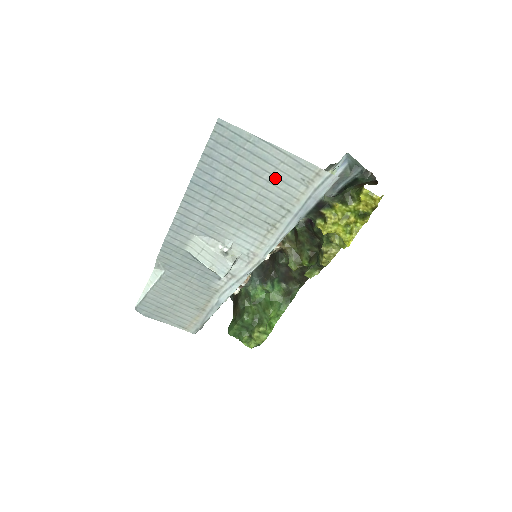
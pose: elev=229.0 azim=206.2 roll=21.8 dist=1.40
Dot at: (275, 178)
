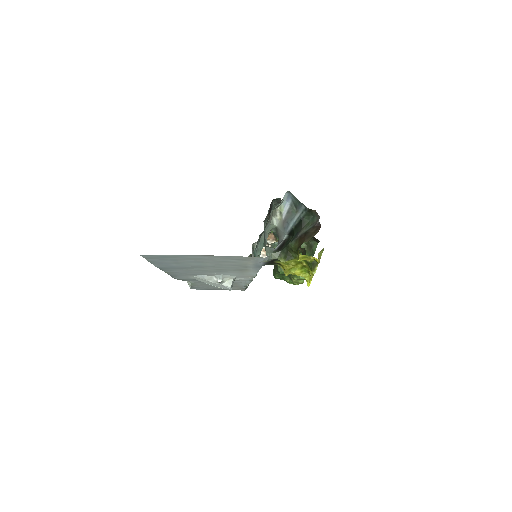
Dot at: (217, 261)
